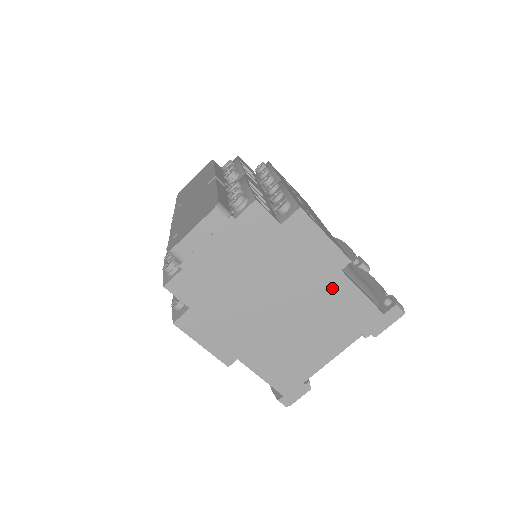
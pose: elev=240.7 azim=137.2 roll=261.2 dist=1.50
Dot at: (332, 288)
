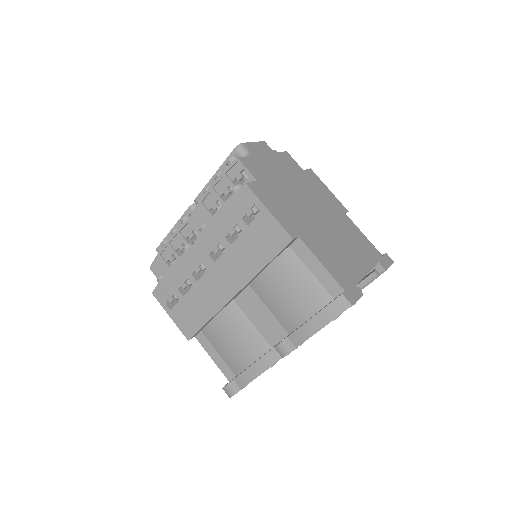
Dot at: (344, 221)
